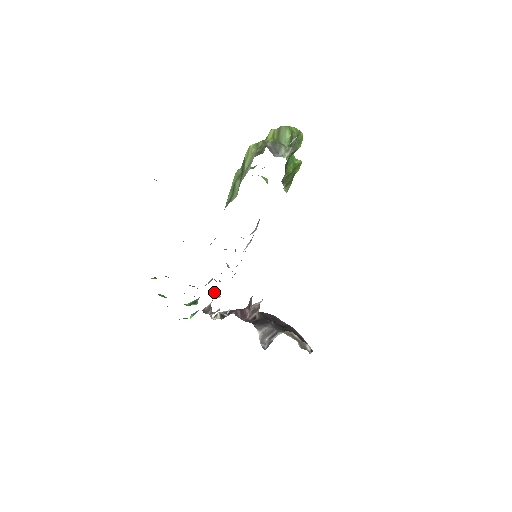
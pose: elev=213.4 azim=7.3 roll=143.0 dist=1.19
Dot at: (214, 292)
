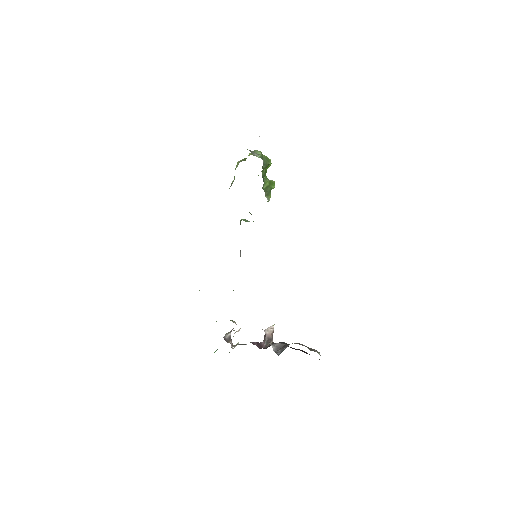
Dot at: (232, 320)
